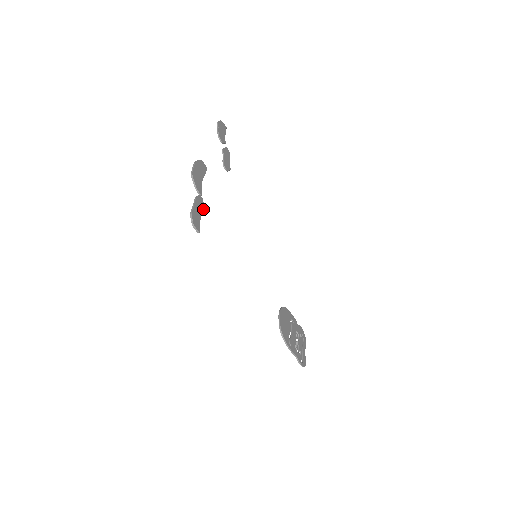
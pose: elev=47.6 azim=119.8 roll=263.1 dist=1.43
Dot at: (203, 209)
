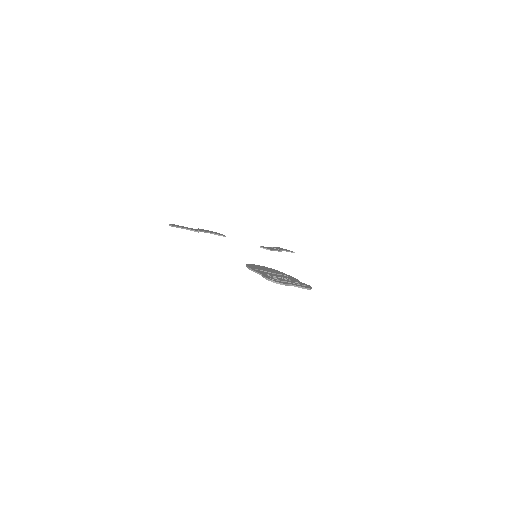
Dot at: (193, 230)
